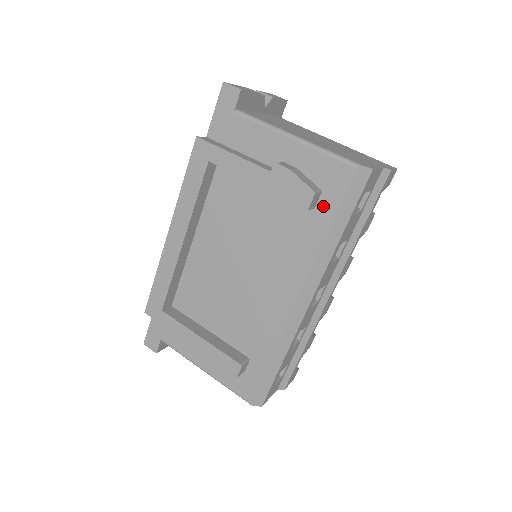
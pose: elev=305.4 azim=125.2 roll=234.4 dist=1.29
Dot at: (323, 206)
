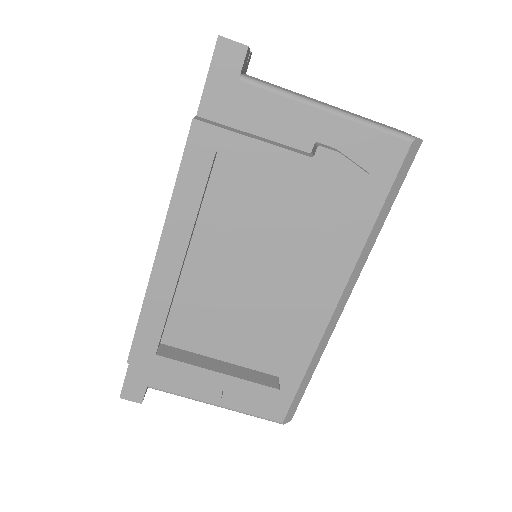
Dot at: (370, 191)
